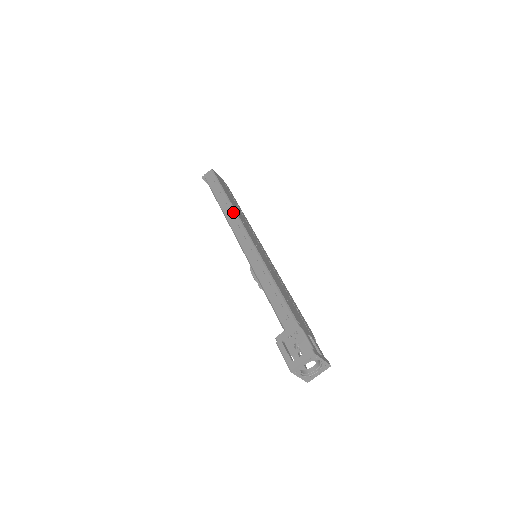
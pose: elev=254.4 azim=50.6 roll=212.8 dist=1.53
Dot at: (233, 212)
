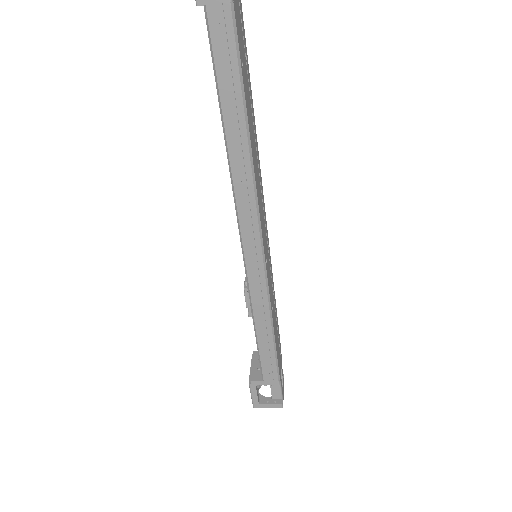
Dot at: (251, 186)
